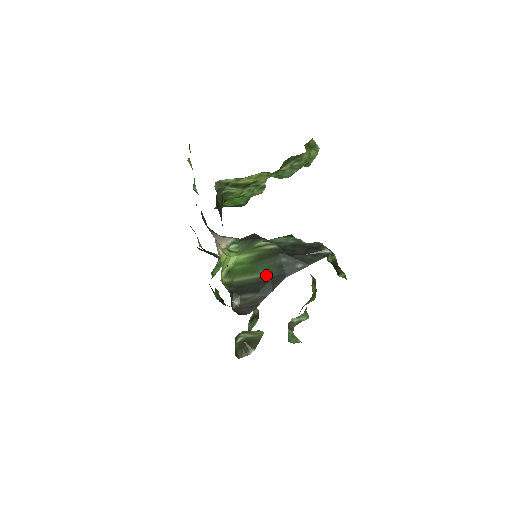
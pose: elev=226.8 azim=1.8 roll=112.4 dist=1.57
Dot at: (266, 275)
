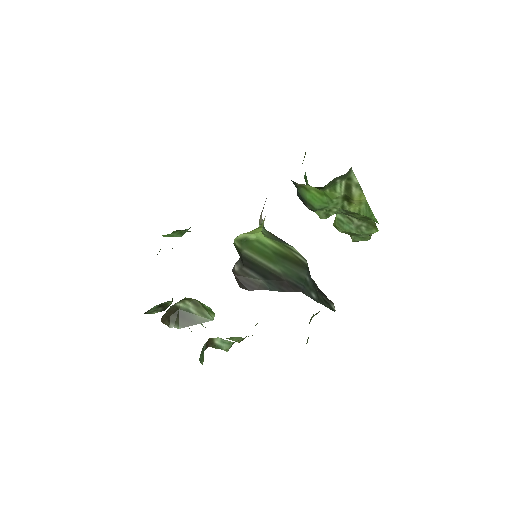
Dot at: (284, 274)
